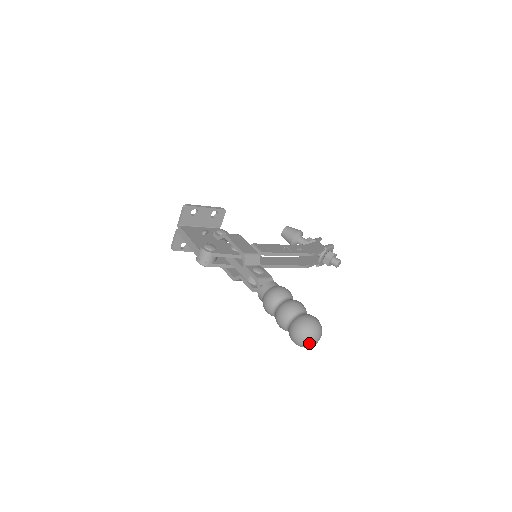
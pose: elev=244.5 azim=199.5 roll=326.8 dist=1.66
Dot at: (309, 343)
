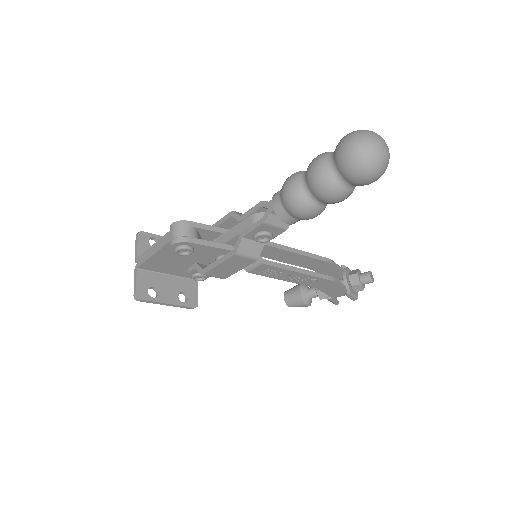
Dot at: (376, 145)
